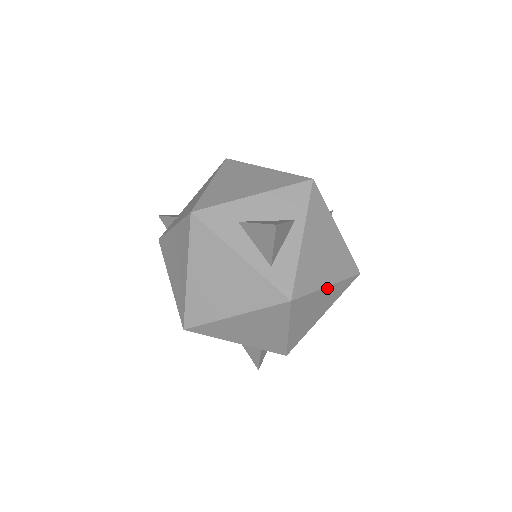
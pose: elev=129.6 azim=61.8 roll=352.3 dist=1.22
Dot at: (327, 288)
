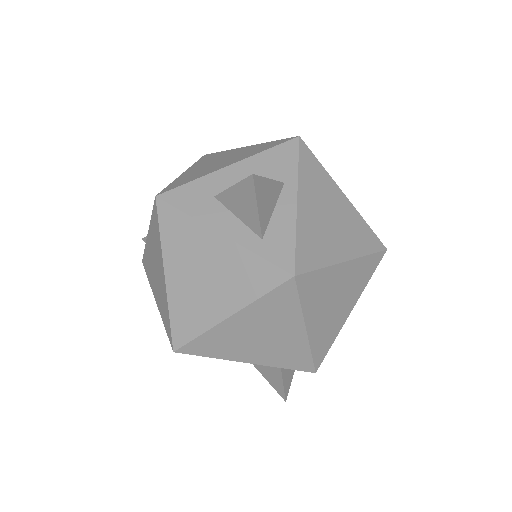
Dot at: (345, 265)
